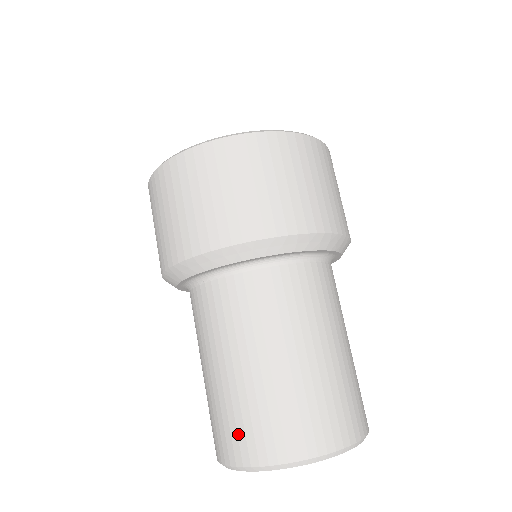
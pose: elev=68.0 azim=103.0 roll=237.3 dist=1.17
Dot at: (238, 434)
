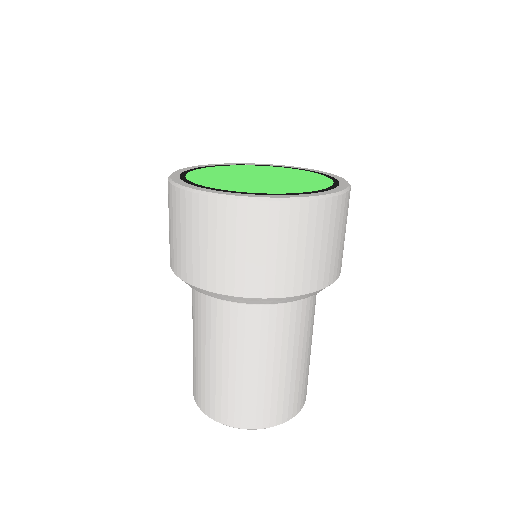
Dot at: (216, 403)
